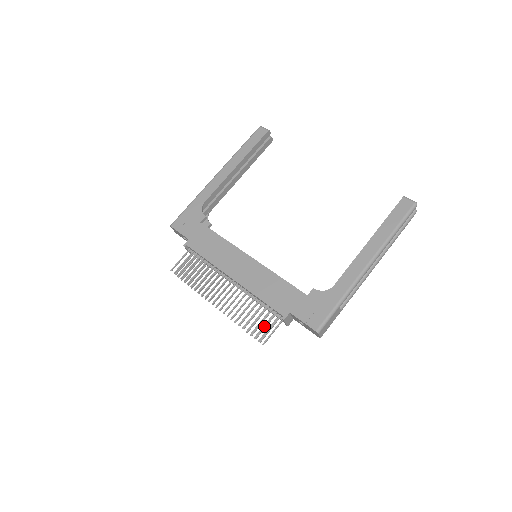
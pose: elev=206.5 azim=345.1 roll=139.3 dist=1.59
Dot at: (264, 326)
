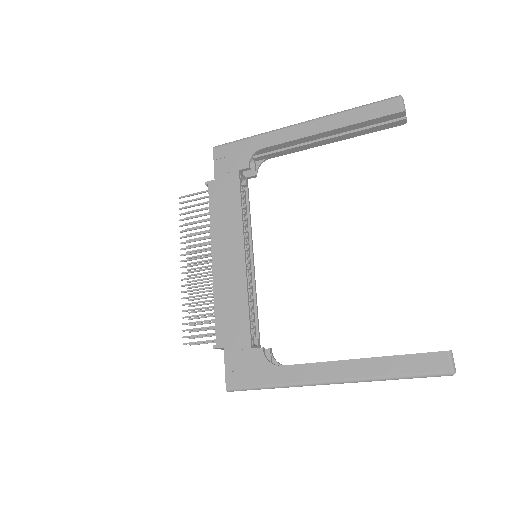
Dot at: occluded
